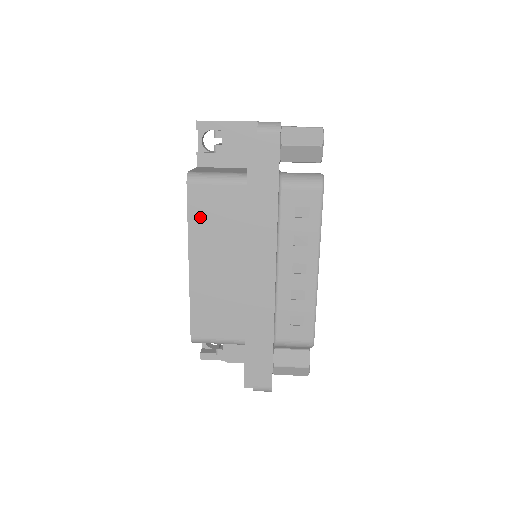
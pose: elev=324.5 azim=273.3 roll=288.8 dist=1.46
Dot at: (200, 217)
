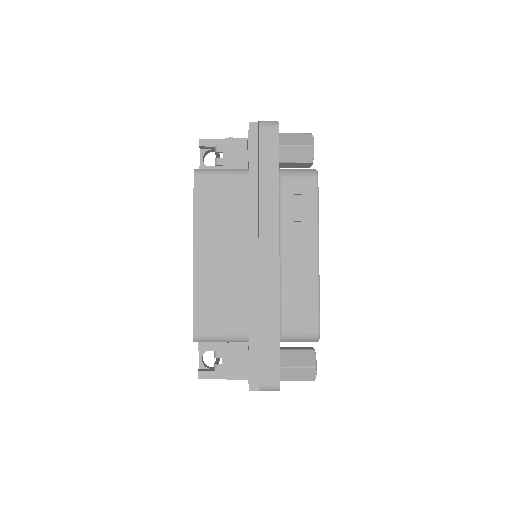
Dot at: (205, 207)
